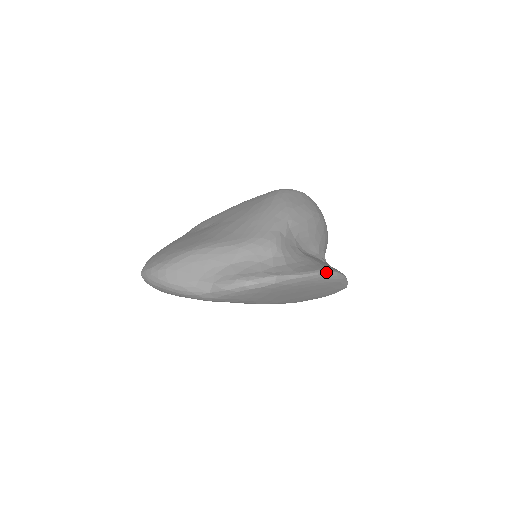
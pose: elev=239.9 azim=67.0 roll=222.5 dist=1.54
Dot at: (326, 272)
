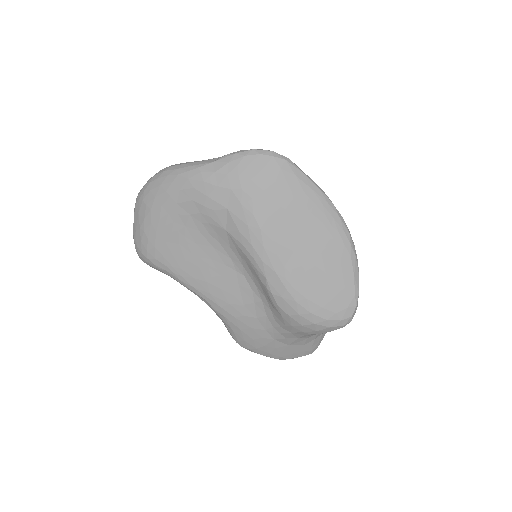
Dot at: occluded
